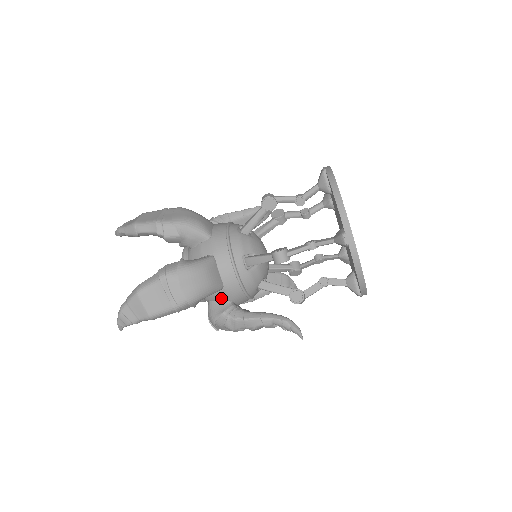
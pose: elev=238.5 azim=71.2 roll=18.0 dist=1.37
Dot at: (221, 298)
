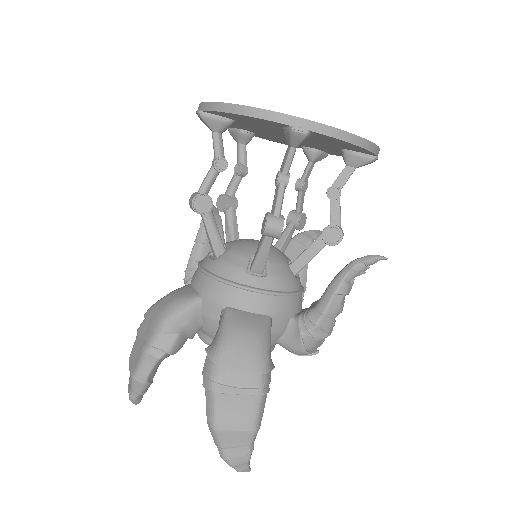
Dot at: (282, 327)
